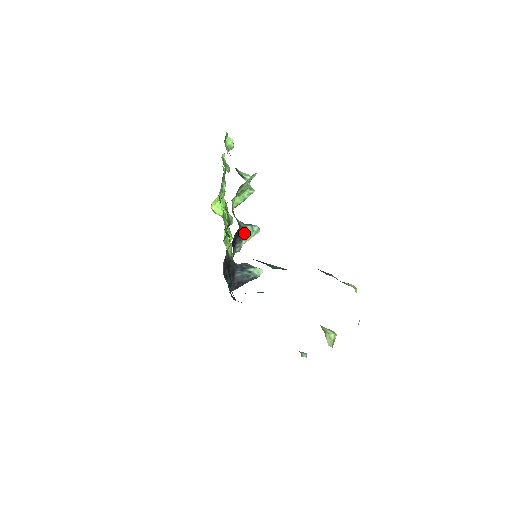
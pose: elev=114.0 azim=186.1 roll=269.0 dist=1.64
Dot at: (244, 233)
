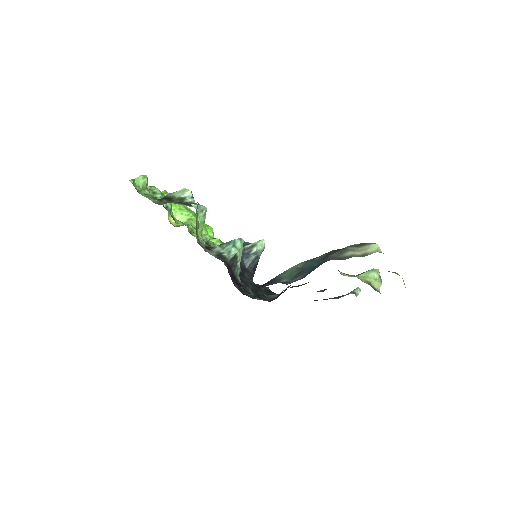
Dot at: (233, 259)
